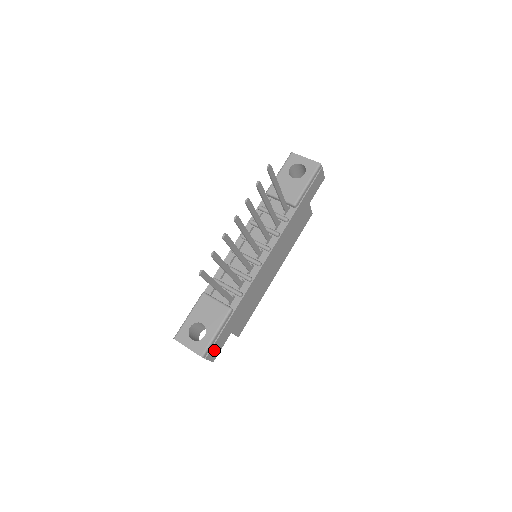
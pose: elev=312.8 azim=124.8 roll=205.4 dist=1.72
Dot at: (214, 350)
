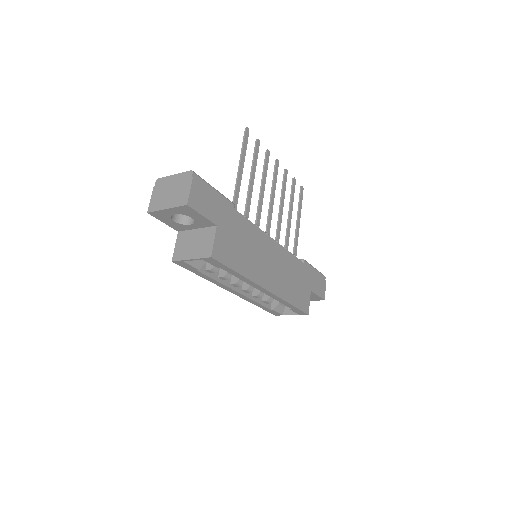
Dot at: (200, 194)
